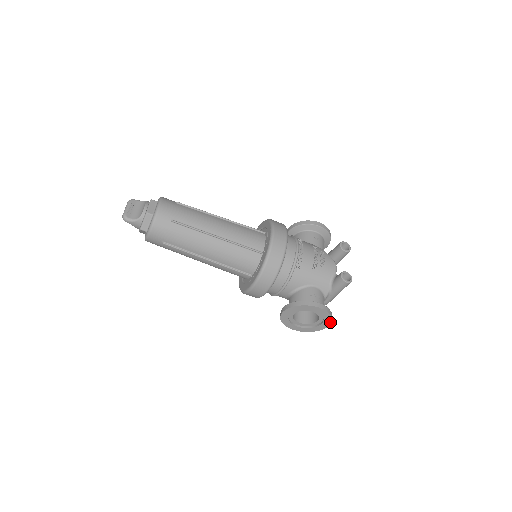
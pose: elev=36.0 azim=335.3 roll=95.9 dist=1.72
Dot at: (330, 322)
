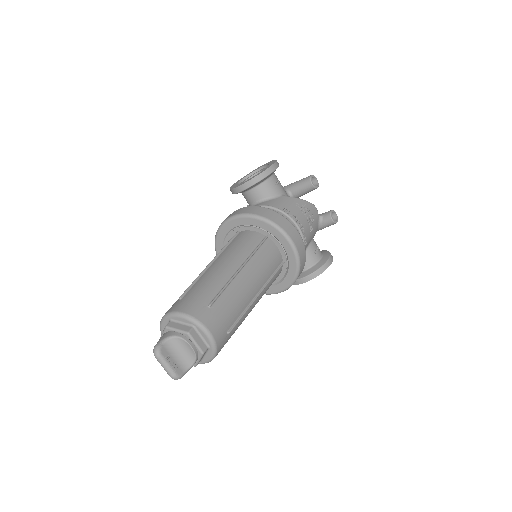
Dot at: occluded
